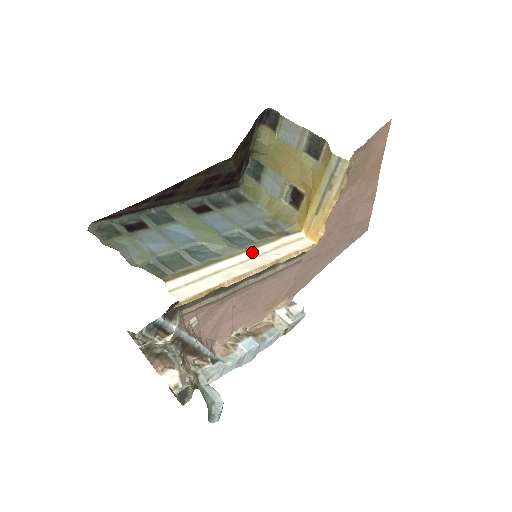
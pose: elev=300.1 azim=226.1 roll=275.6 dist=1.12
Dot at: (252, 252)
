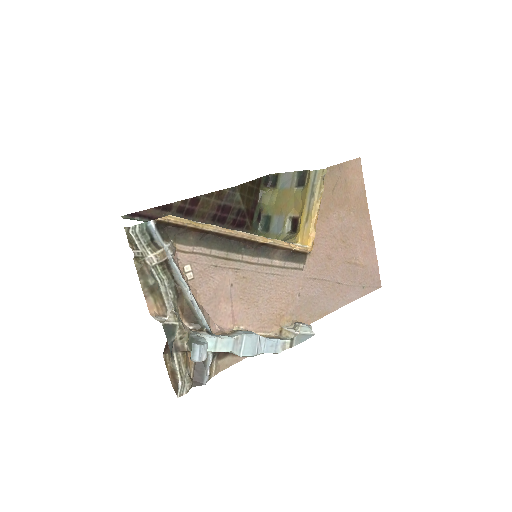
Dot at: occluded
